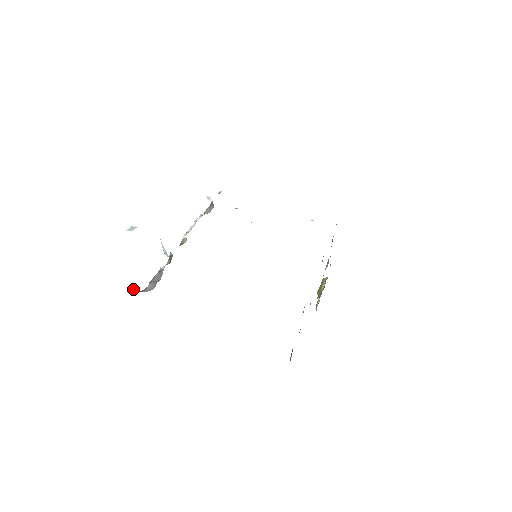
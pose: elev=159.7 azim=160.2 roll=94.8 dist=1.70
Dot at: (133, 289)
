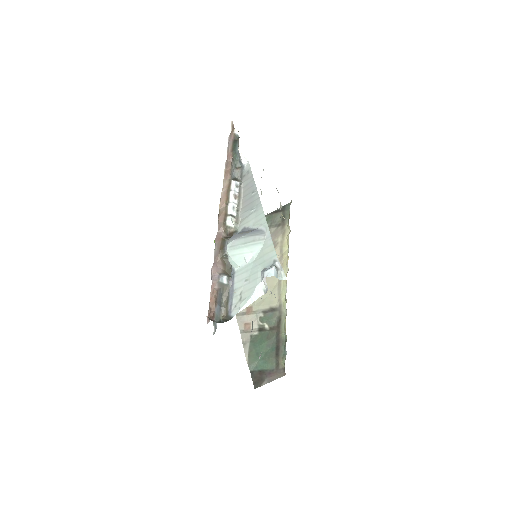
Dot at: occluded
